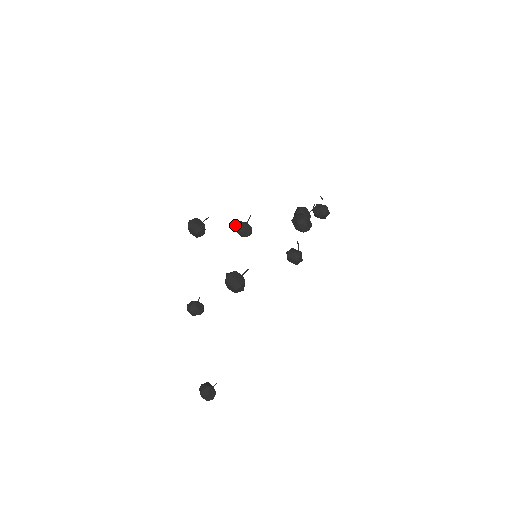
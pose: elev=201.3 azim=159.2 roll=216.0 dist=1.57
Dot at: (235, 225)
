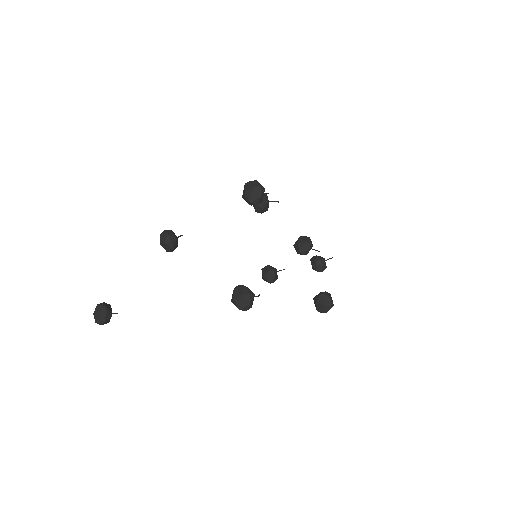
Dot at: occluded
